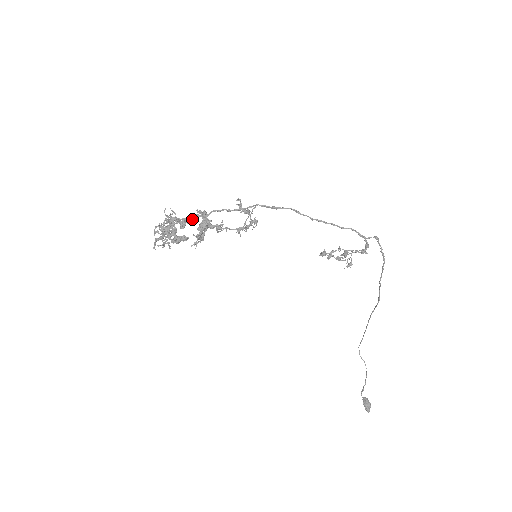
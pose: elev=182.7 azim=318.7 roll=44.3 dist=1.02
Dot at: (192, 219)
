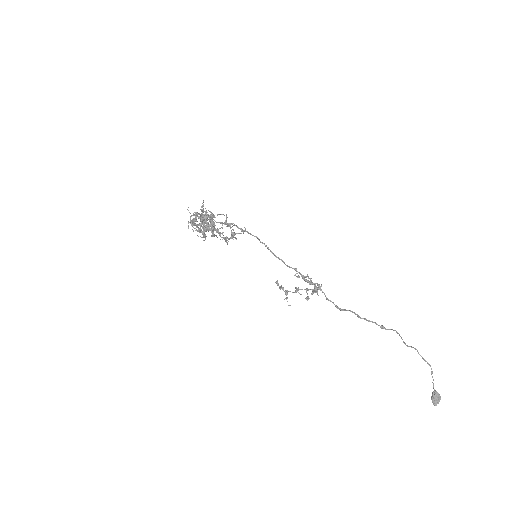
Dot at: (200, 220)
